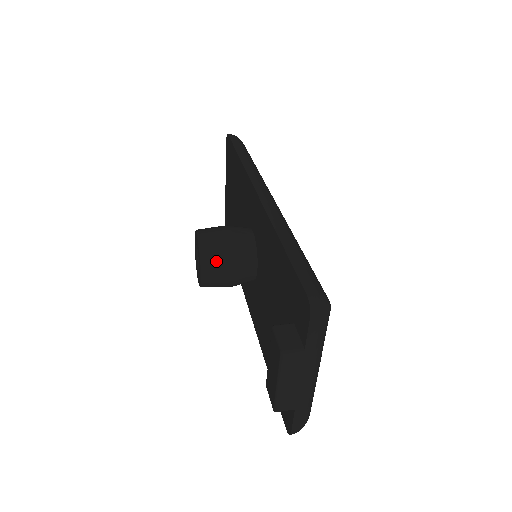
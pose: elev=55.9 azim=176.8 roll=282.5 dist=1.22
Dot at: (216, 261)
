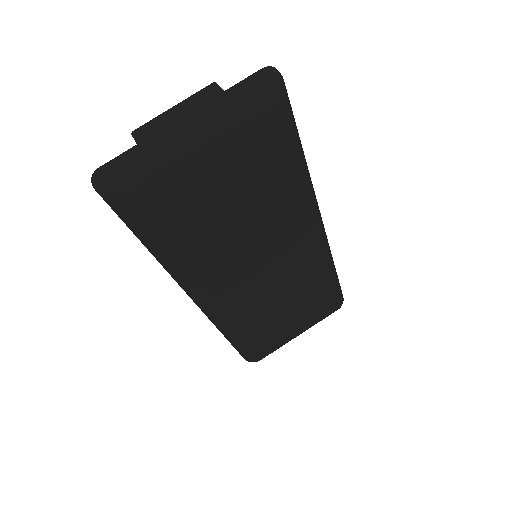
Dot at: occluded
